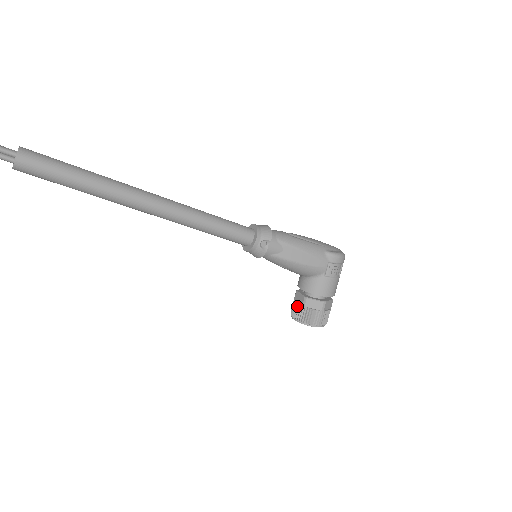
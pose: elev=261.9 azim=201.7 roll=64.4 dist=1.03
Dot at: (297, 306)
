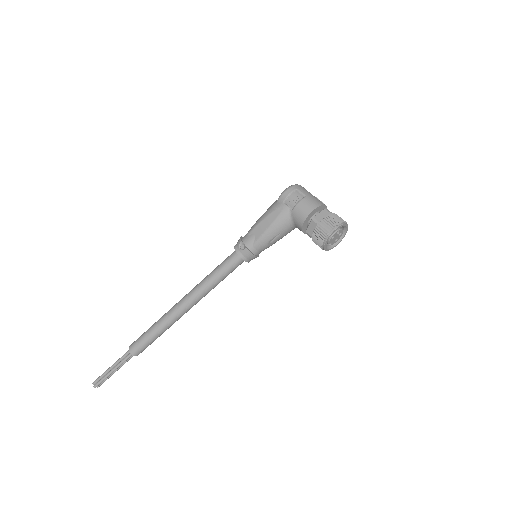
Dot at: (314, 242)
